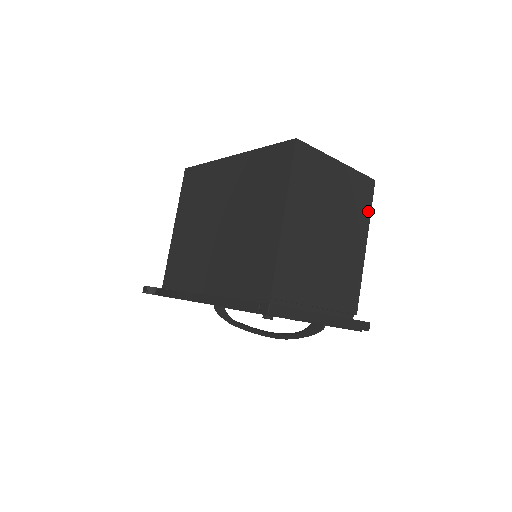
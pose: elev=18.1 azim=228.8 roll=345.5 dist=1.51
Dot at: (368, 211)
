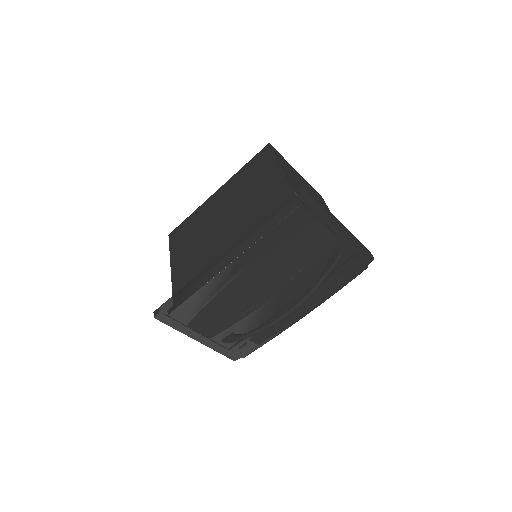
Dot at: (327, 208)
